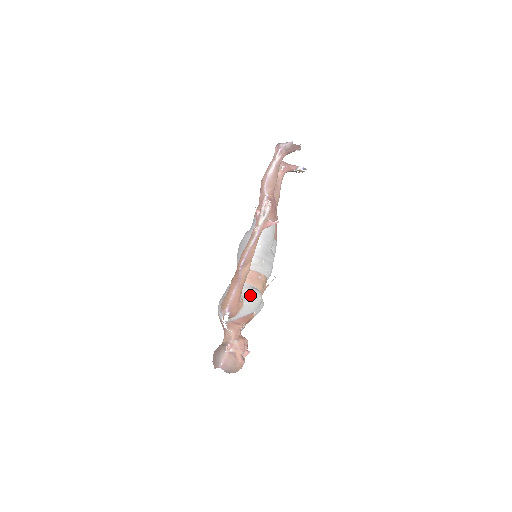
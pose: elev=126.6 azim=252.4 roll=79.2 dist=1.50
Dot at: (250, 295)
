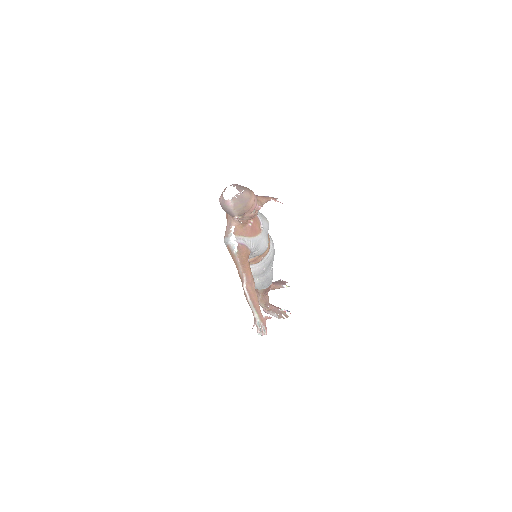
Dot at: occluded
